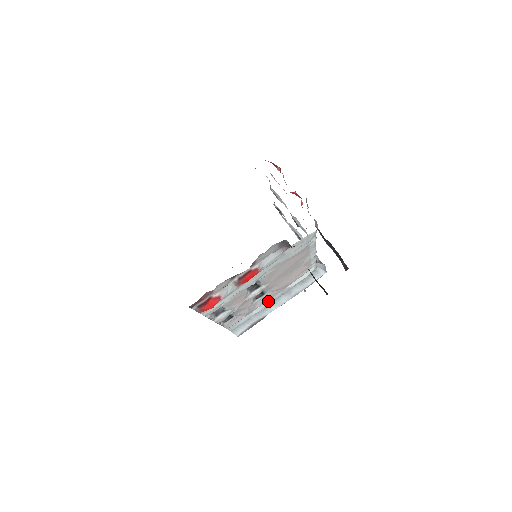
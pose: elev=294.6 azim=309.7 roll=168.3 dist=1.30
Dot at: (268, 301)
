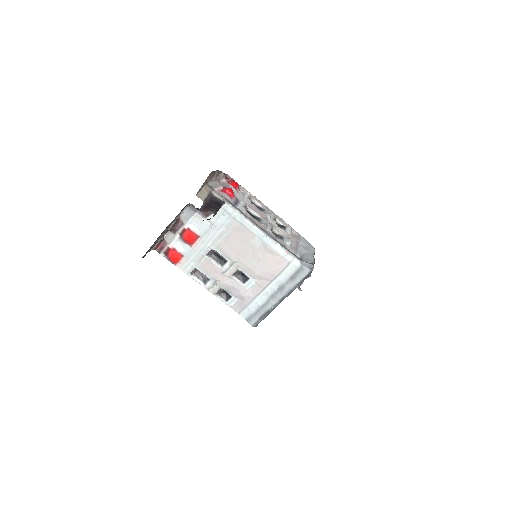
Dot at: (265, 293)
